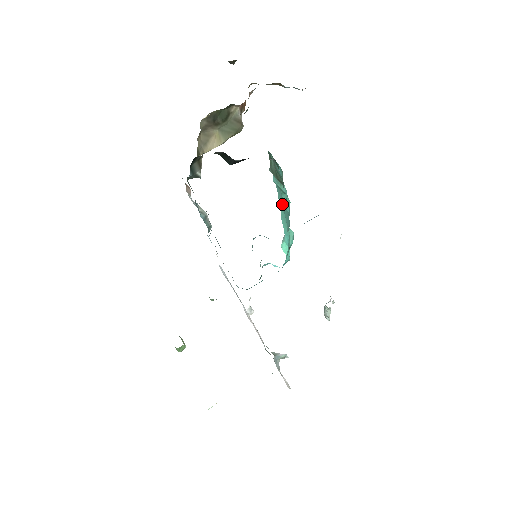
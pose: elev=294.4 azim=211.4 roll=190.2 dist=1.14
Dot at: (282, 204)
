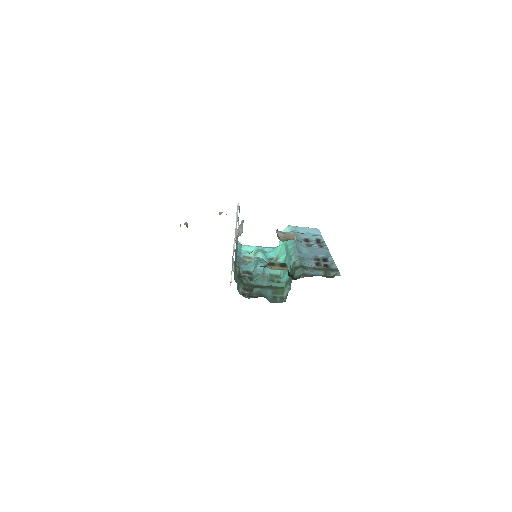
Dot at: (289, 259)
